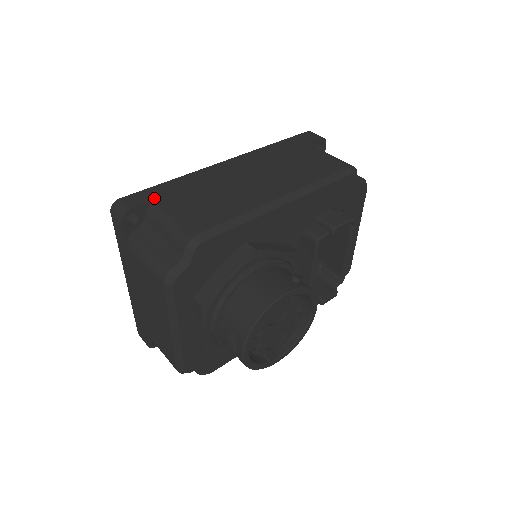
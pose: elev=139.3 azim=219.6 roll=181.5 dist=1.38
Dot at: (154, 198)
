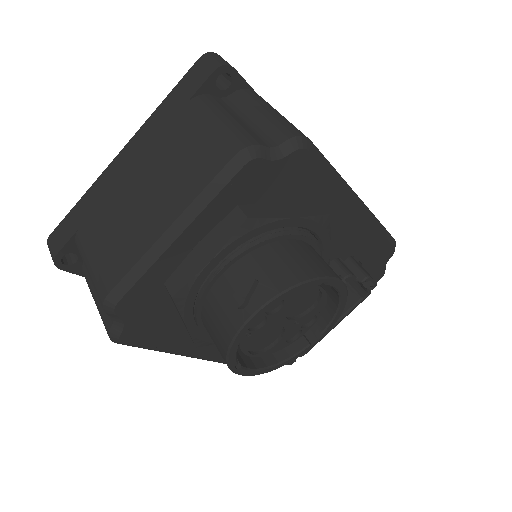
Dot at: (253, 89)
